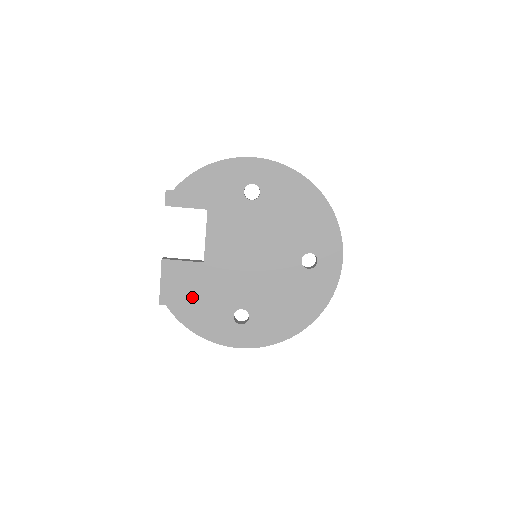
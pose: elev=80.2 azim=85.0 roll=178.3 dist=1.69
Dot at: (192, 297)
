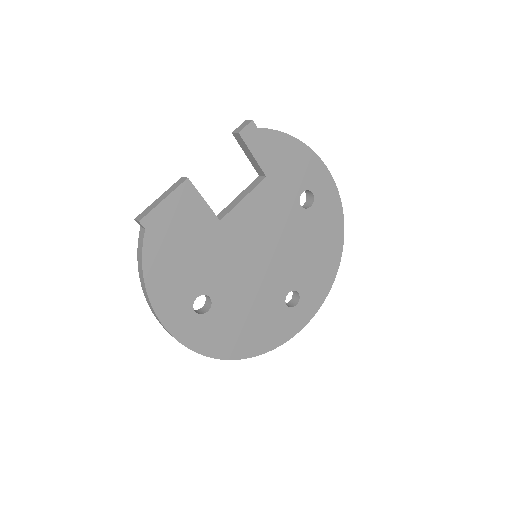
Dot at: (179, 244)
